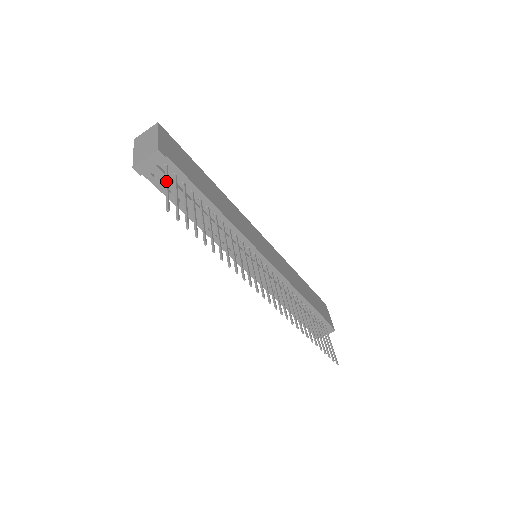
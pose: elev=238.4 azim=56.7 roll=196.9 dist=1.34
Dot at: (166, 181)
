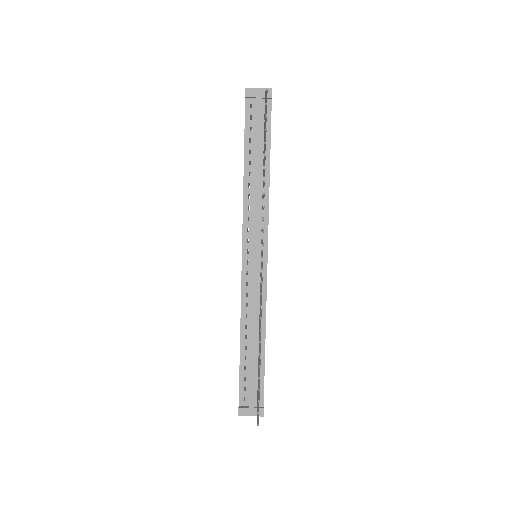
Dot at: occluded
